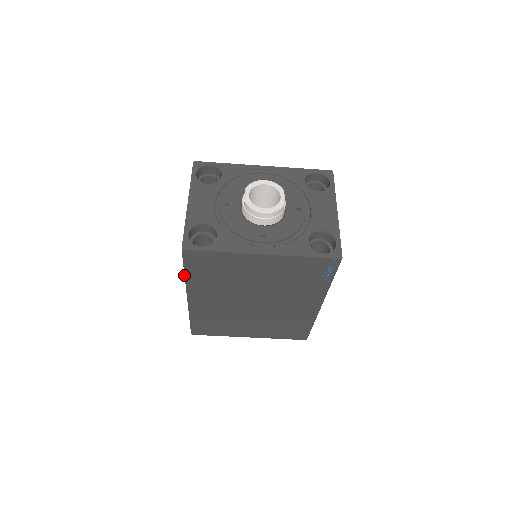
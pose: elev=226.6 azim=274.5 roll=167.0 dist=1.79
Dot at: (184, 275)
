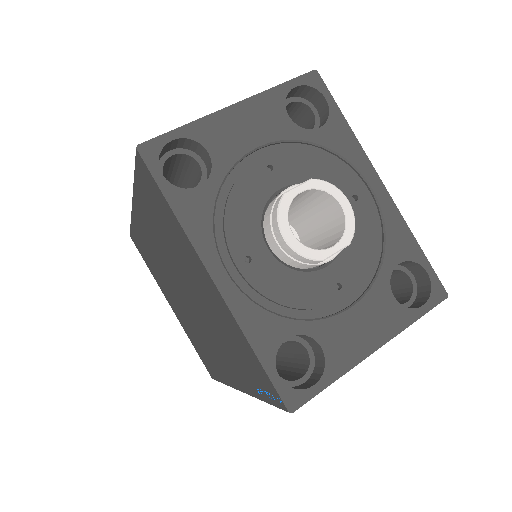
Dot at: occluded
